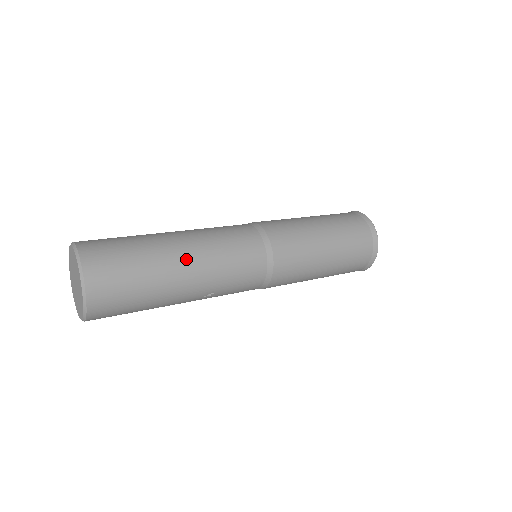
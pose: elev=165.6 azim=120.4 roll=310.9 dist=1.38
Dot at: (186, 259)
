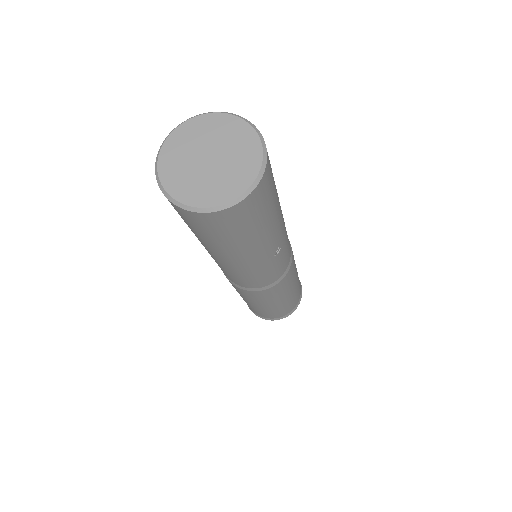
Dot at: occluded
